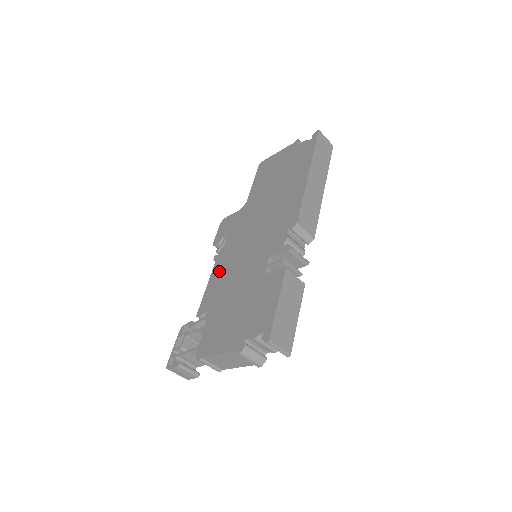
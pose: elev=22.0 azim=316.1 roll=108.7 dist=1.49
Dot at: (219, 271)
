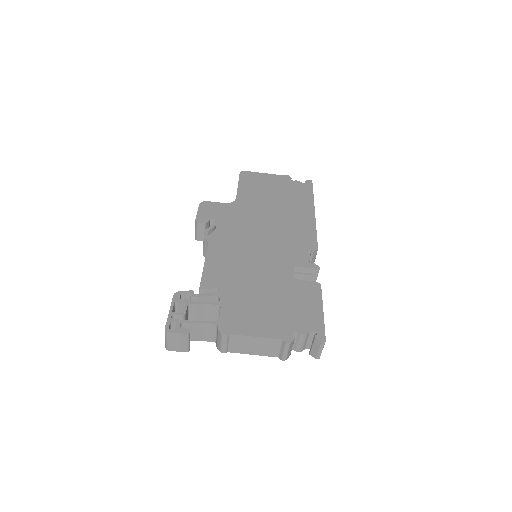
Dot at: (221, 253)
